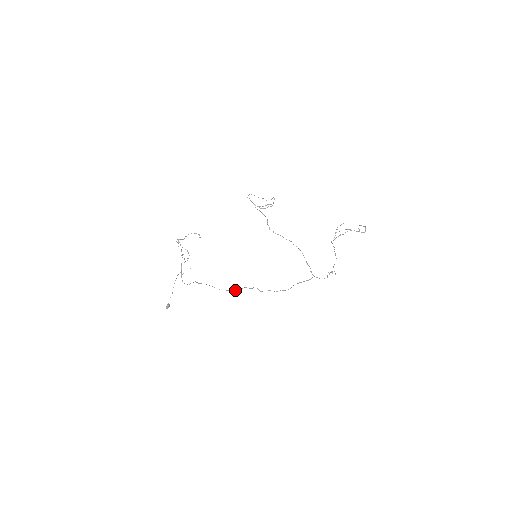
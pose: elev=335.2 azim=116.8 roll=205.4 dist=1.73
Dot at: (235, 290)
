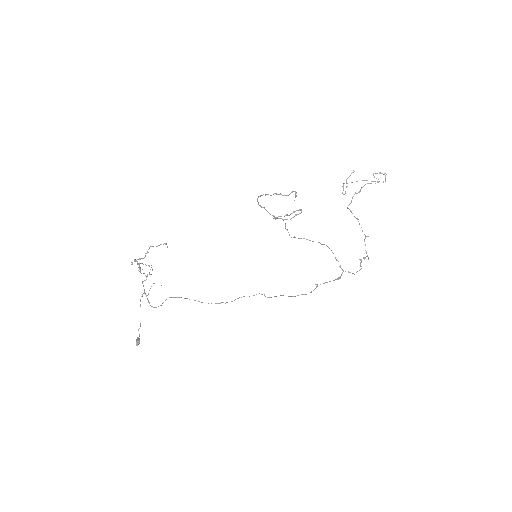
Dot at: occluded
